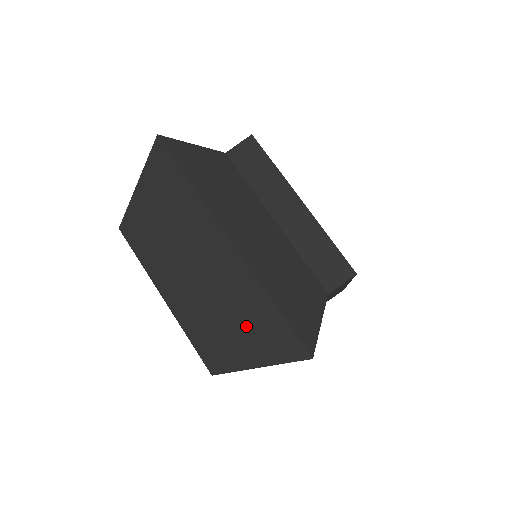
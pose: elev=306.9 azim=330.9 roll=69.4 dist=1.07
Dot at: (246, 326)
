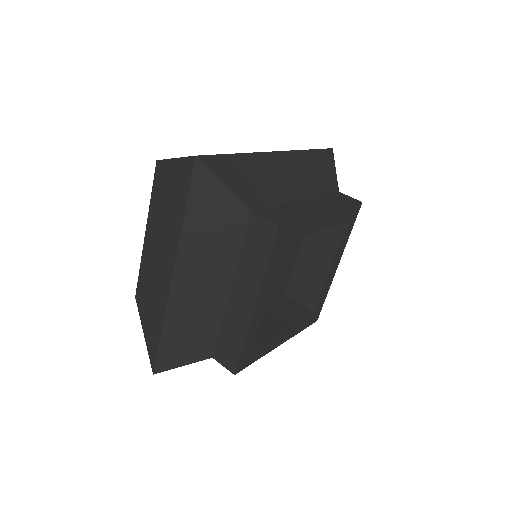
Dot at: (151, 315)
